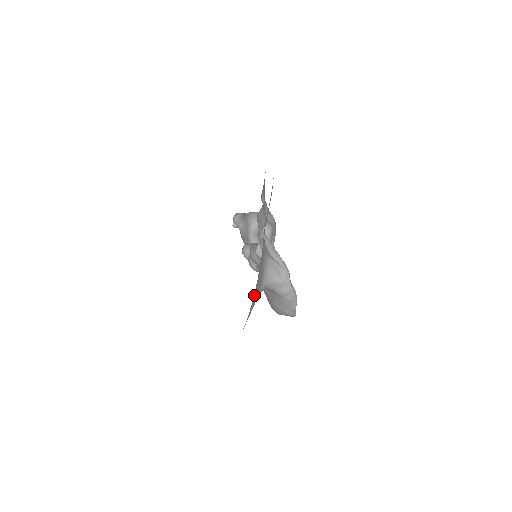
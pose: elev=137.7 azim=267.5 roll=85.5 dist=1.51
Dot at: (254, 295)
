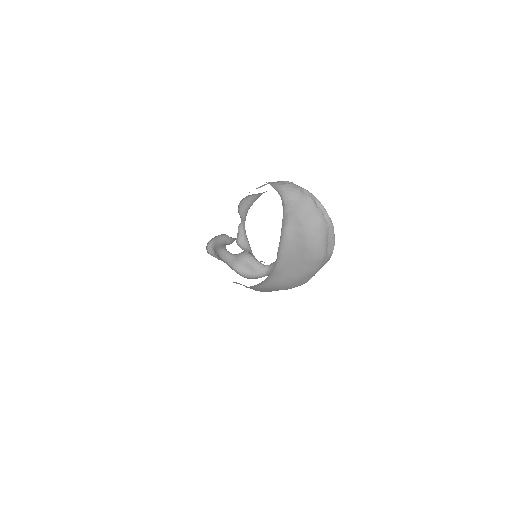
Dot at: occluded
